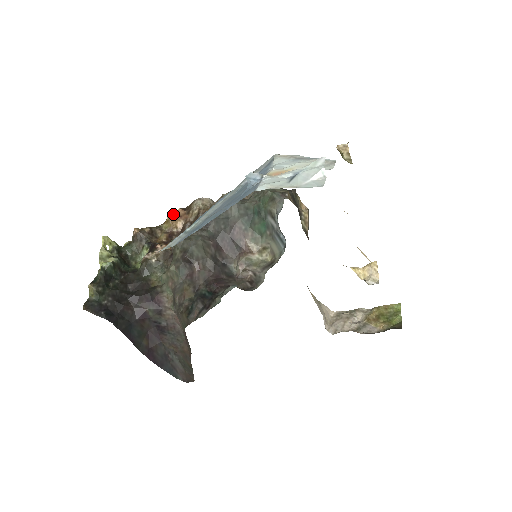
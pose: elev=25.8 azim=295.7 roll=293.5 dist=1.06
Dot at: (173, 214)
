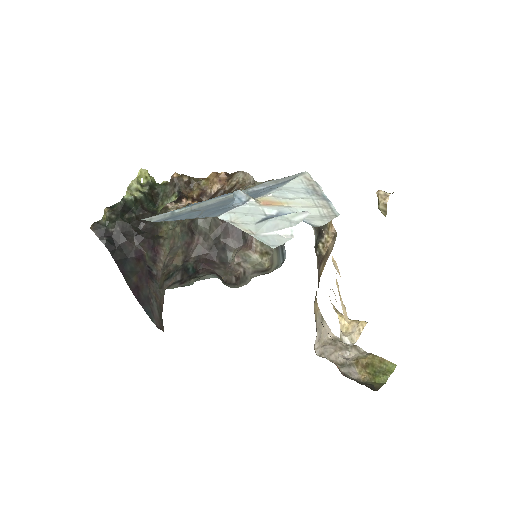
Dot at: (215, 174)
